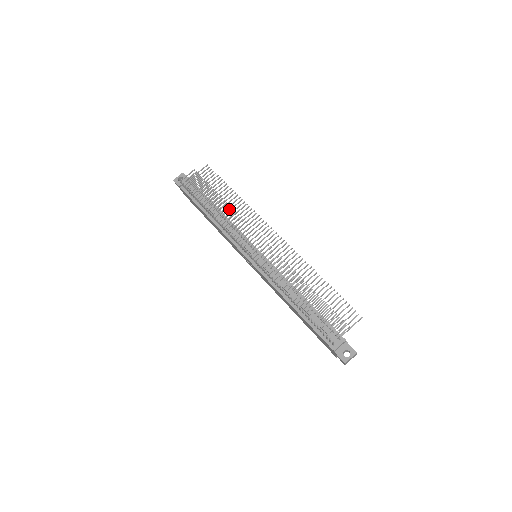
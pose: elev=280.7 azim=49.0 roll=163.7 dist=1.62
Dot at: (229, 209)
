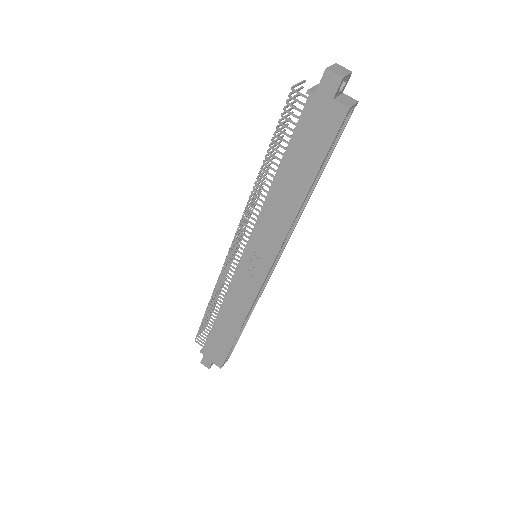
Dot at: (223, 280)
